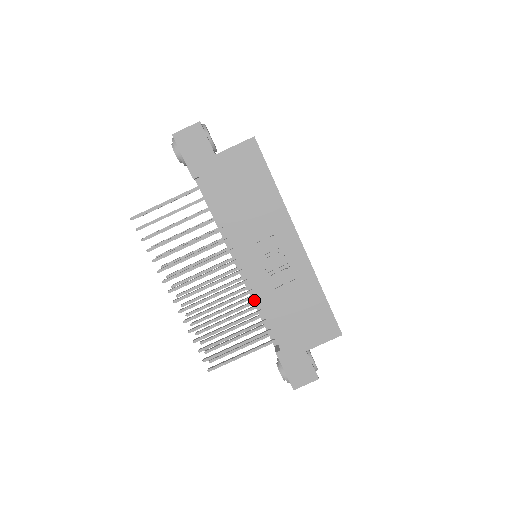
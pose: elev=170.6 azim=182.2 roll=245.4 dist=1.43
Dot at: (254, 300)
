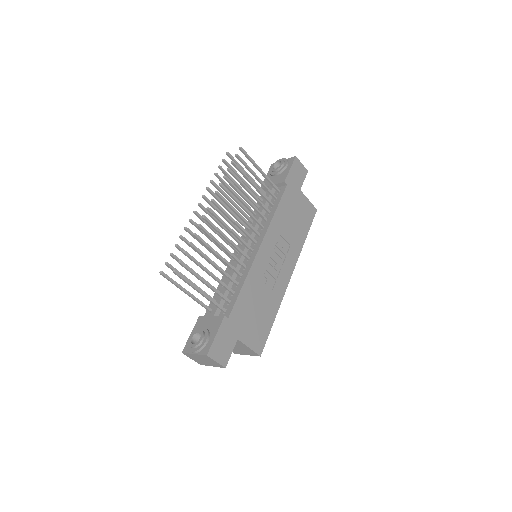
Dot at: (240, 272)
